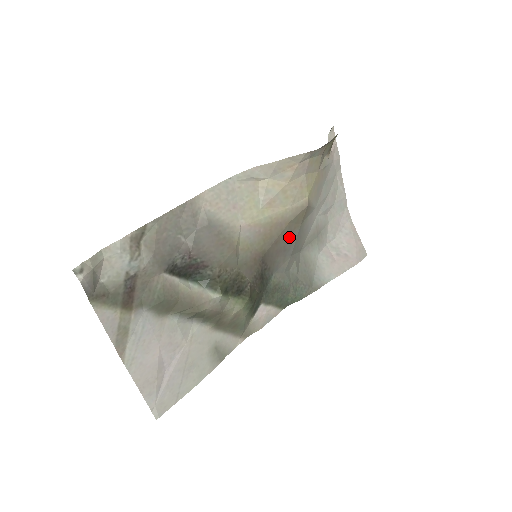
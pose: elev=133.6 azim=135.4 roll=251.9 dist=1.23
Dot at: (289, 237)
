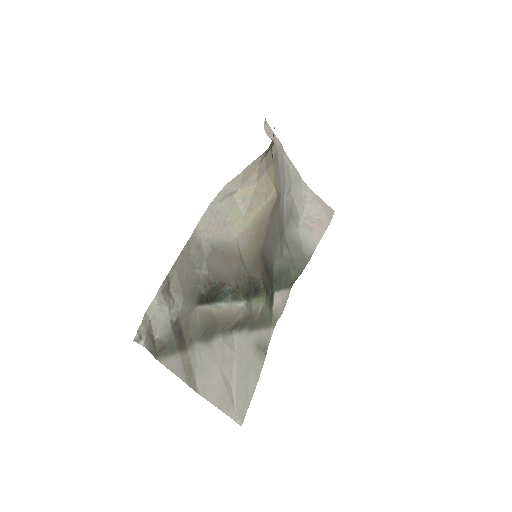
Dot at: (273, 228)
